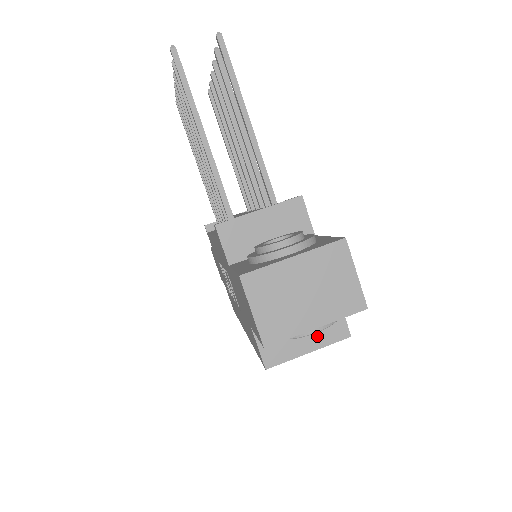
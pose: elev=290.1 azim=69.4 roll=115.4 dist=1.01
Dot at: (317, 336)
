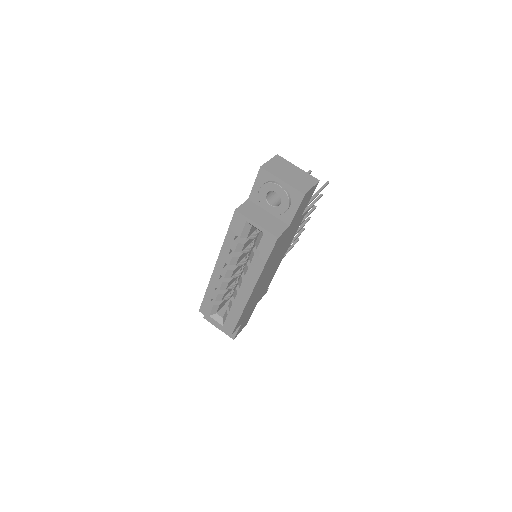
Dot at: (266, 224)
